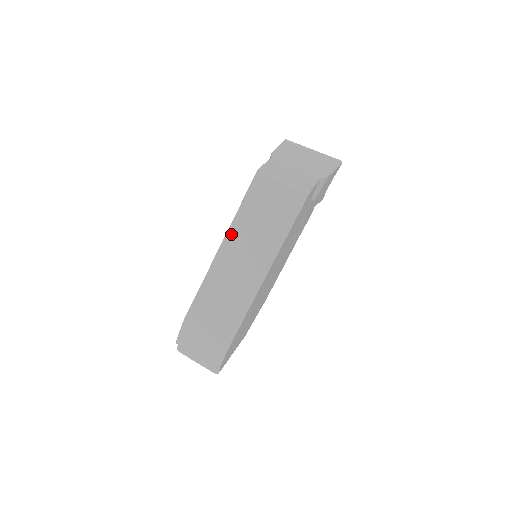
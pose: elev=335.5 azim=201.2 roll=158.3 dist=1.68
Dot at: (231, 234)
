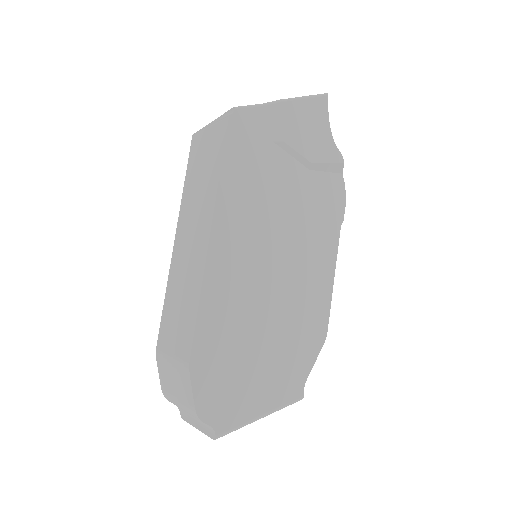
Dot at: (181, 218)
